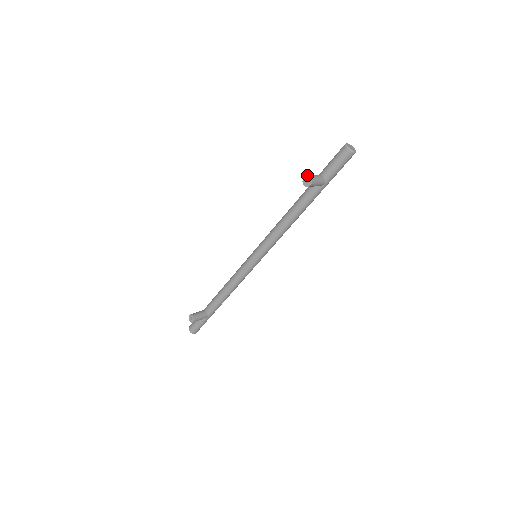
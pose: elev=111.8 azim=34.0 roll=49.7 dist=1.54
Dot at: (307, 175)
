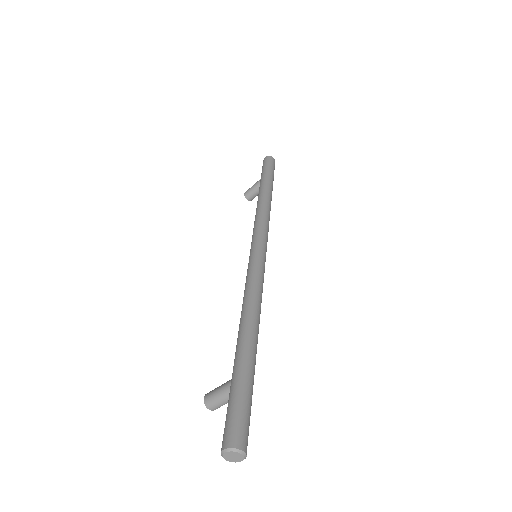
Dot at: occluded
